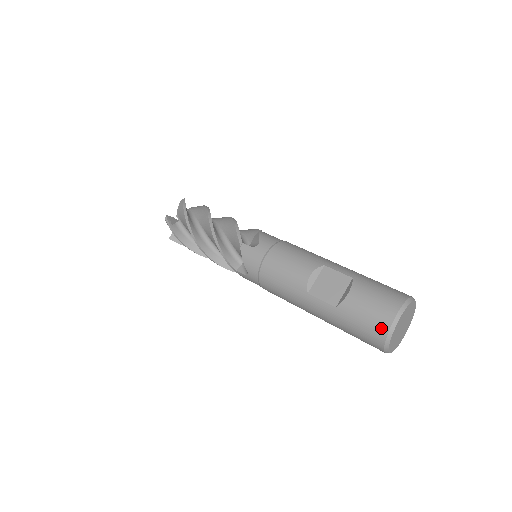
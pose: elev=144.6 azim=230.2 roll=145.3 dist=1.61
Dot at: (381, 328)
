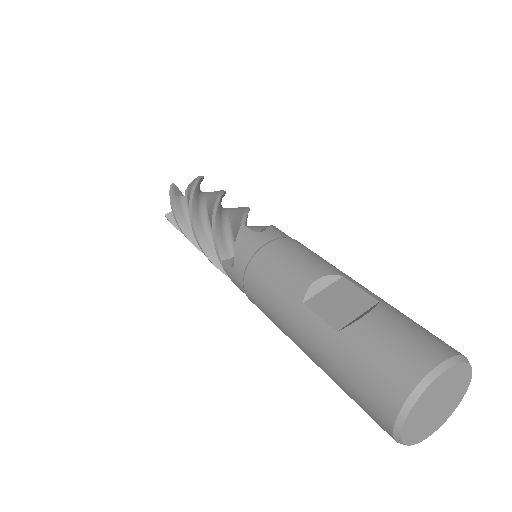
Dot at: (401, 381)
